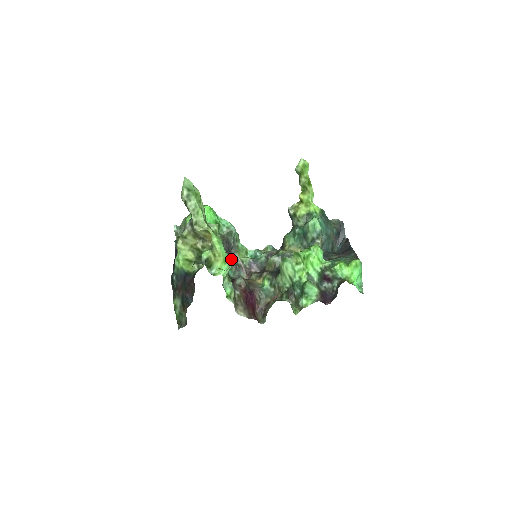
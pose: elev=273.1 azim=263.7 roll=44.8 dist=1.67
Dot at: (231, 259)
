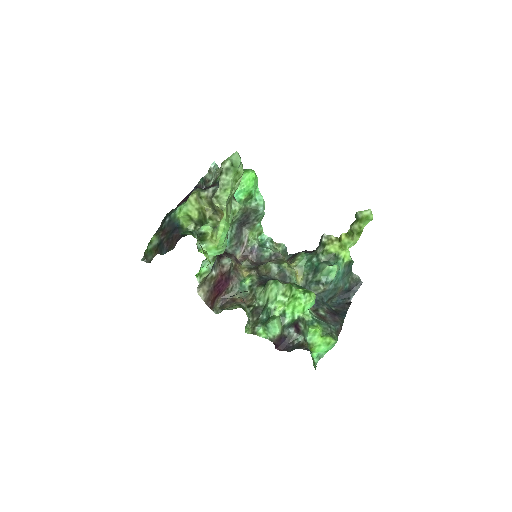
Dot at: (239, 232)
